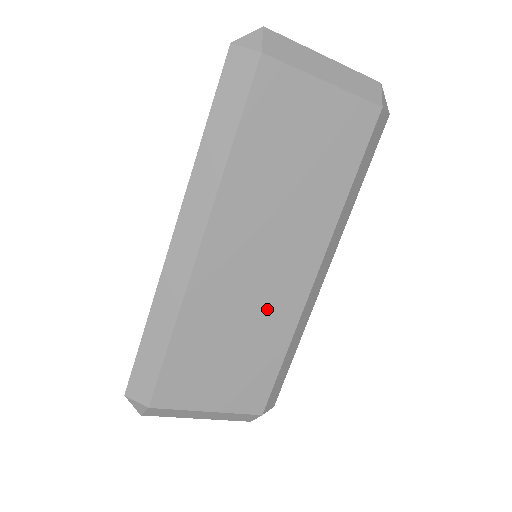
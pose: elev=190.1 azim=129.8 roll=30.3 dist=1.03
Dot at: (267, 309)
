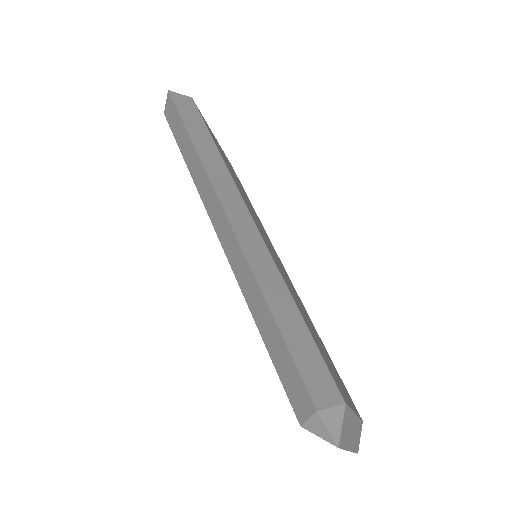
Dot at: (296, 295)
